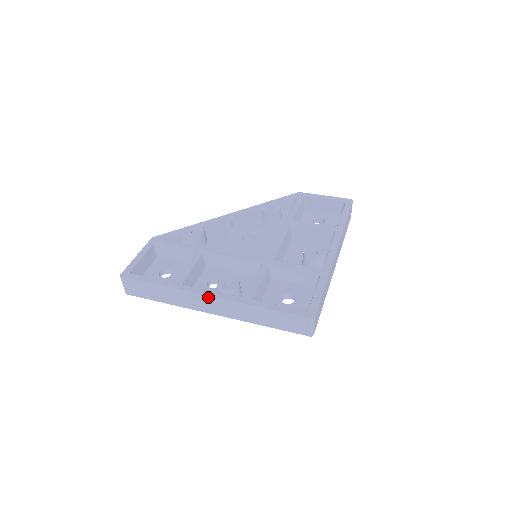
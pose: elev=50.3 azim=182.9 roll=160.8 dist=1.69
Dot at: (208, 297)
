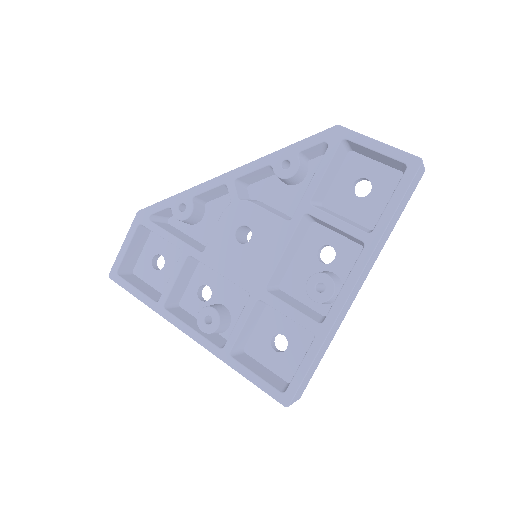
Dot at: (187, 334)
